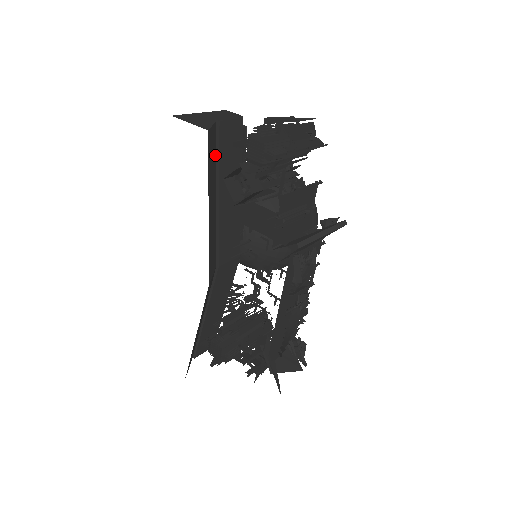
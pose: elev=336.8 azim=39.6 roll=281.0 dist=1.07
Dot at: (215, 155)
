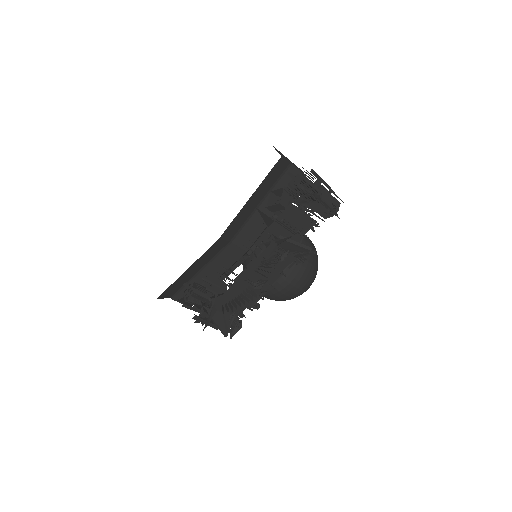
Dot at: (277, 178)
